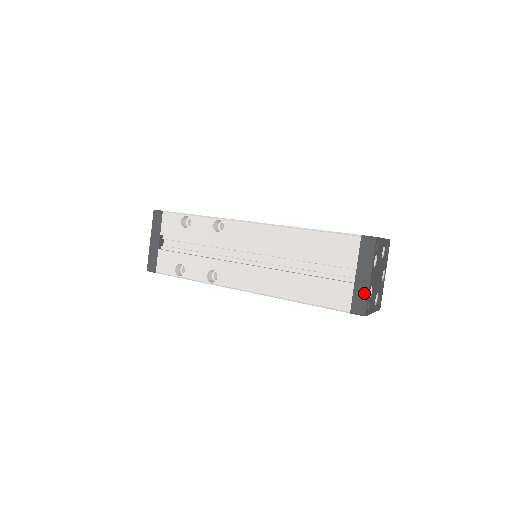
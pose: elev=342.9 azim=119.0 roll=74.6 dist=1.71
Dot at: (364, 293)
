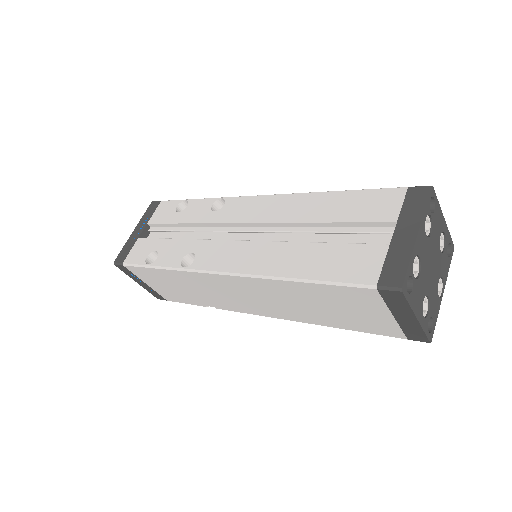
Dot at: (404, 256)
